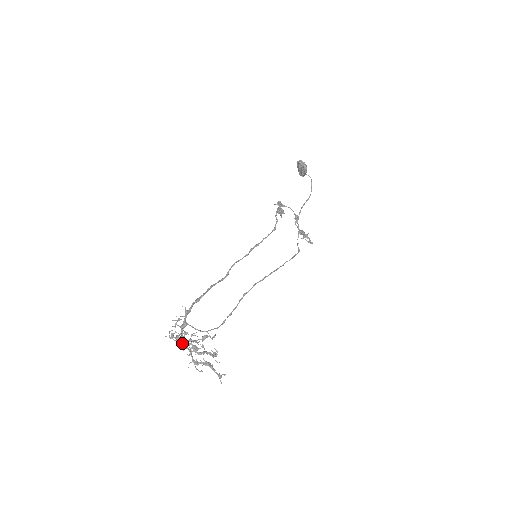
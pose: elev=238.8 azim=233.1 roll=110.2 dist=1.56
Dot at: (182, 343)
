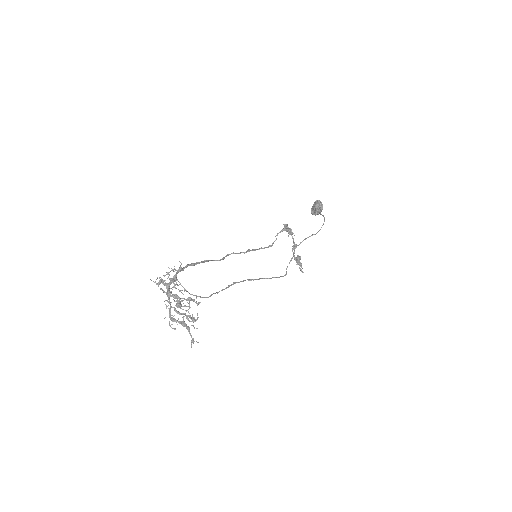
Dot at: (166, 294)
